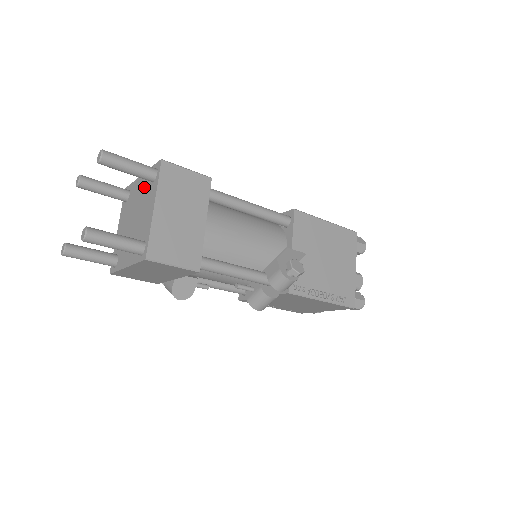
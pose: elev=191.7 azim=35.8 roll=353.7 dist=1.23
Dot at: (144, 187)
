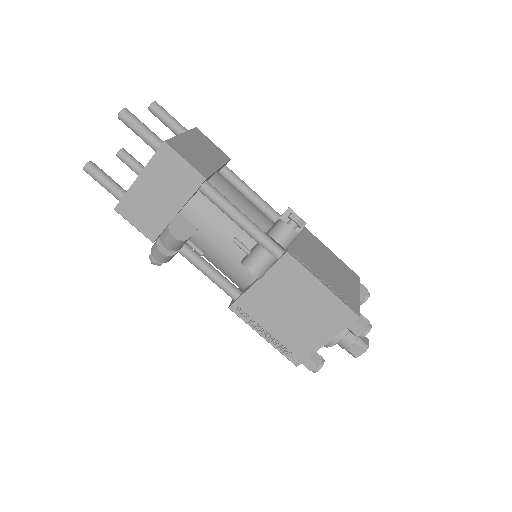
Dot at: occluded
